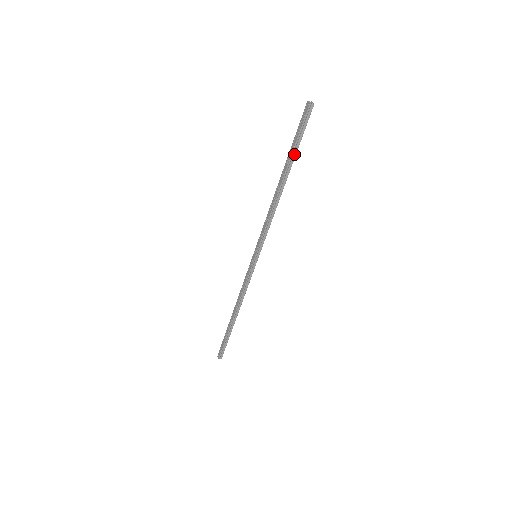
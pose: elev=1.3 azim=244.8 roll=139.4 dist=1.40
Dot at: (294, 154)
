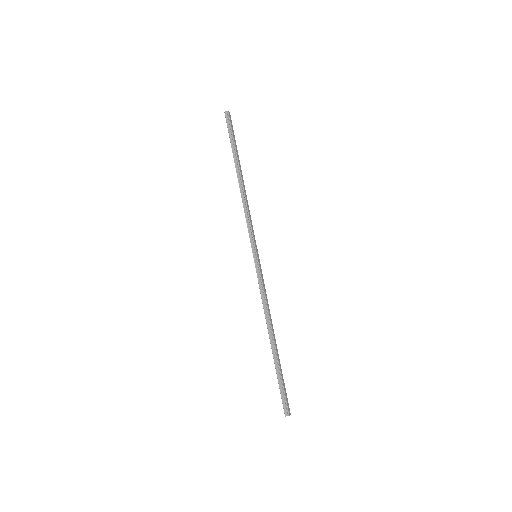
Dot at: (235, 151)
